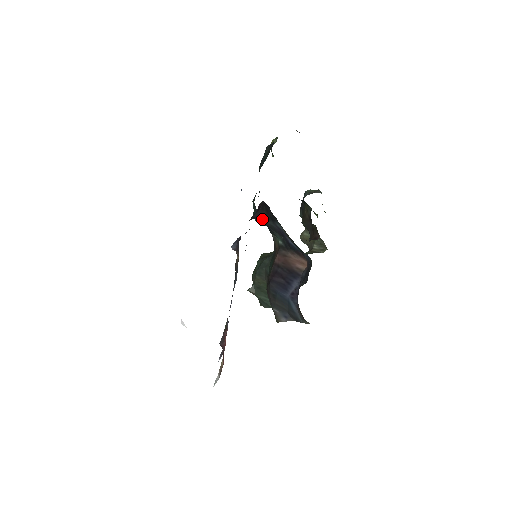
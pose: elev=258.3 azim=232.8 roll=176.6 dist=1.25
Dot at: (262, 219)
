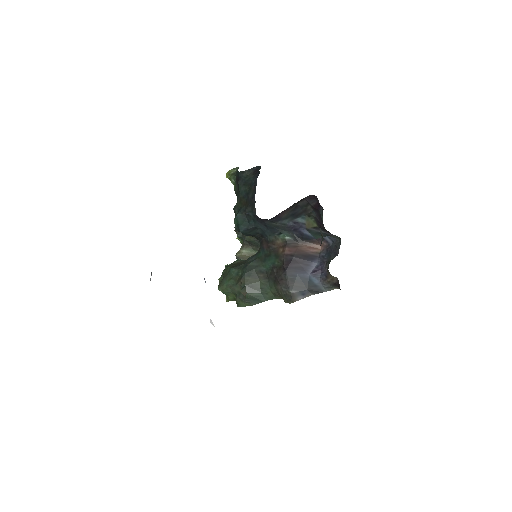
Dot at: (277, 219)
